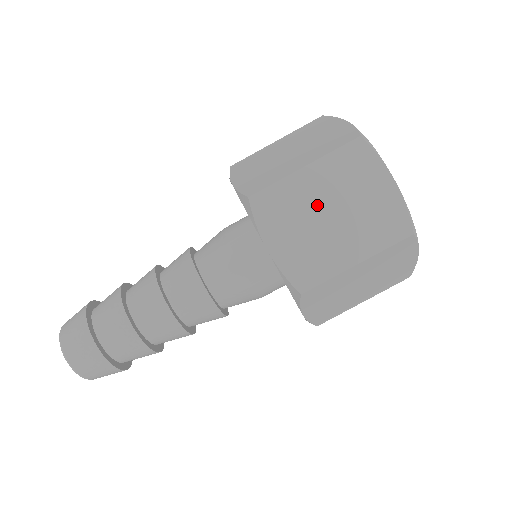
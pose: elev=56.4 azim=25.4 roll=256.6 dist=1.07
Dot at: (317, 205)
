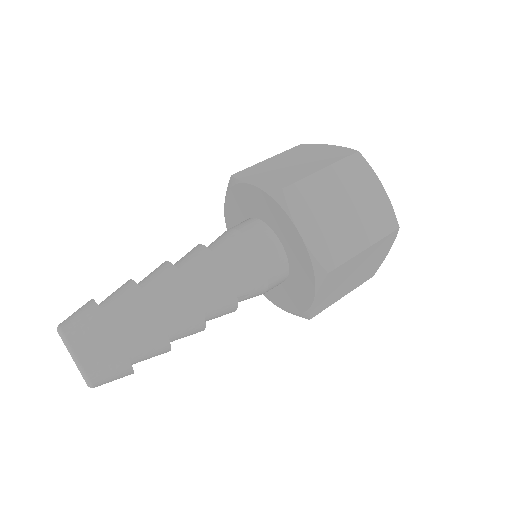
Dot at: (353, 271)
